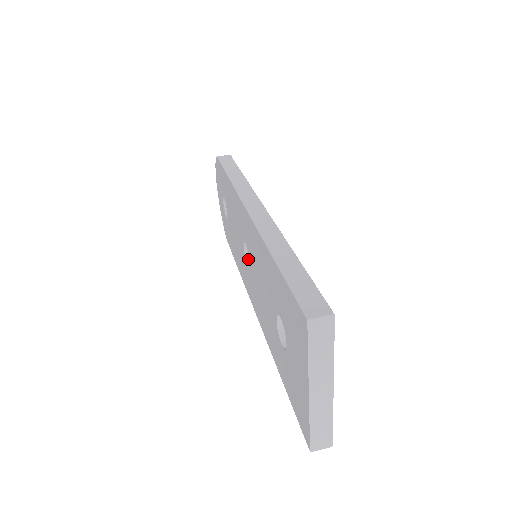
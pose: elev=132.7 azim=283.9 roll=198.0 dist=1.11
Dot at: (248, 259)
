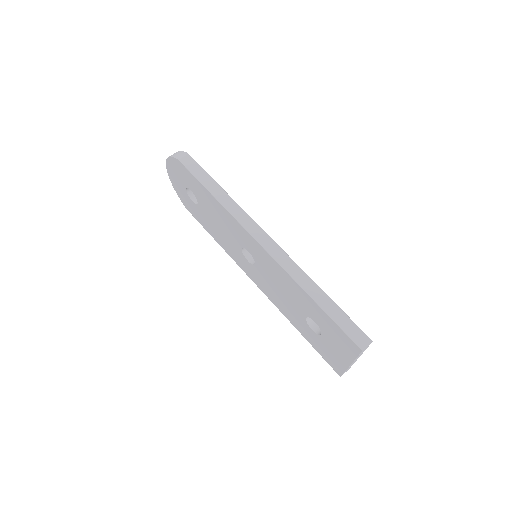
Dot at: (246, 255)
